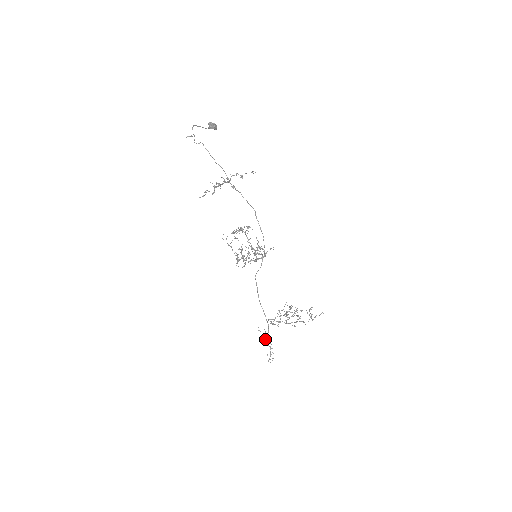
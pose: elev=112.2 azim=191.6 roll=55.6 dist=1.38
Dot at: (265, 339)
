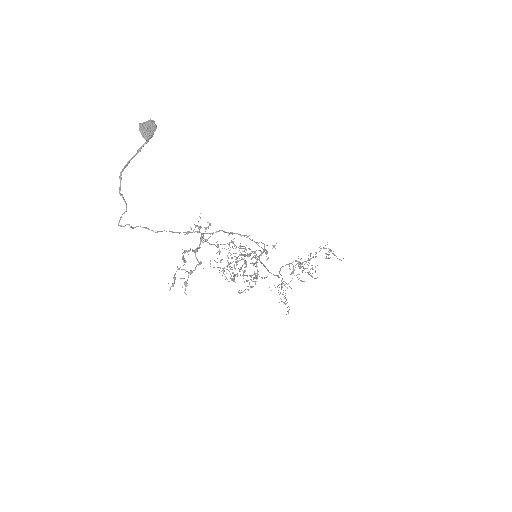
Dot at: occluded
